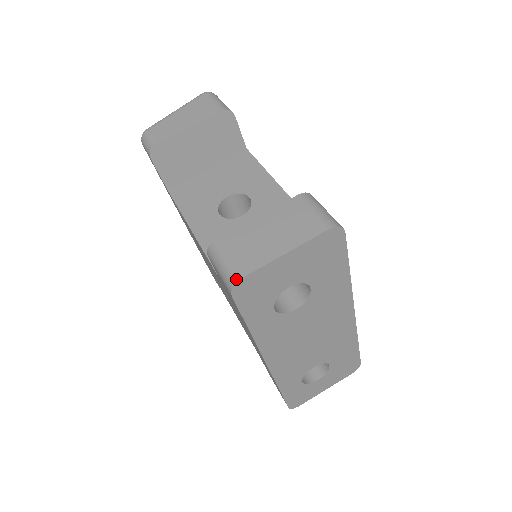
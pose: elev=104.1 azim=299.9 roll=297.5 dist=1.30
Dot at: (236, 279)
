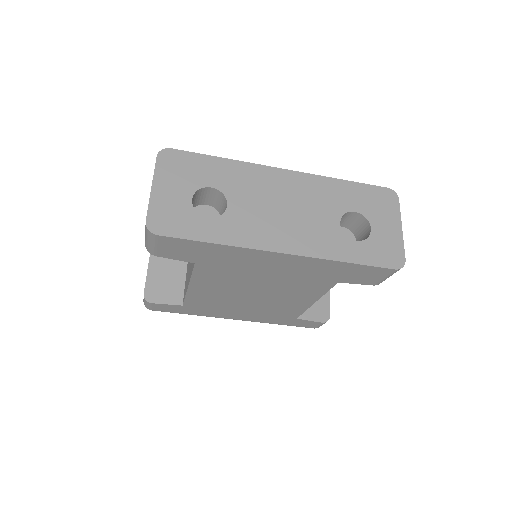
Dot at: (146, 226)
